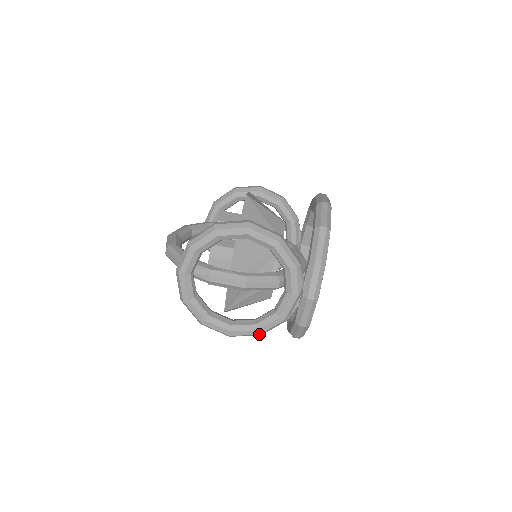
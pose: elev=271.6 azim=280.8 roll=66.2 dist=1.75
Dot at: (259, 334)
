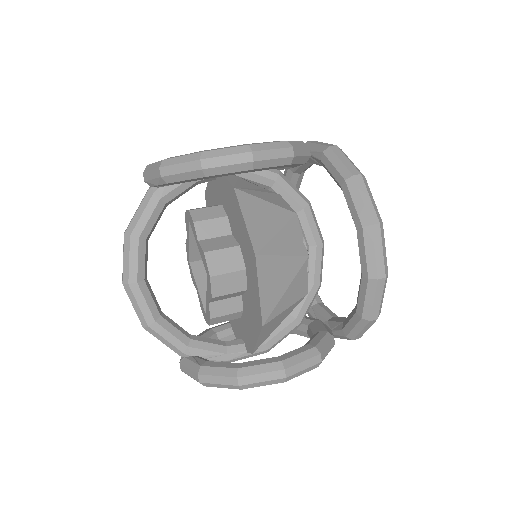
Dot at: (286, 141)
